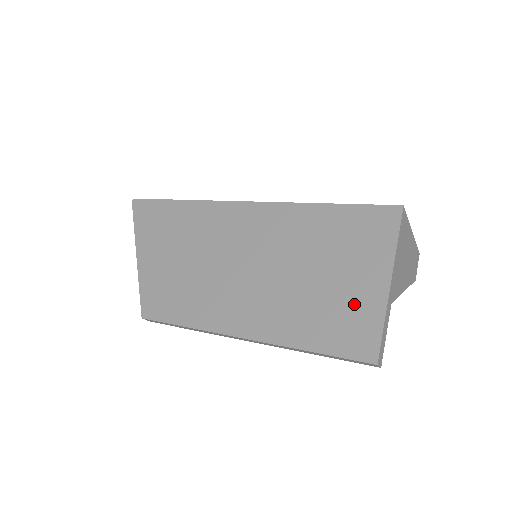
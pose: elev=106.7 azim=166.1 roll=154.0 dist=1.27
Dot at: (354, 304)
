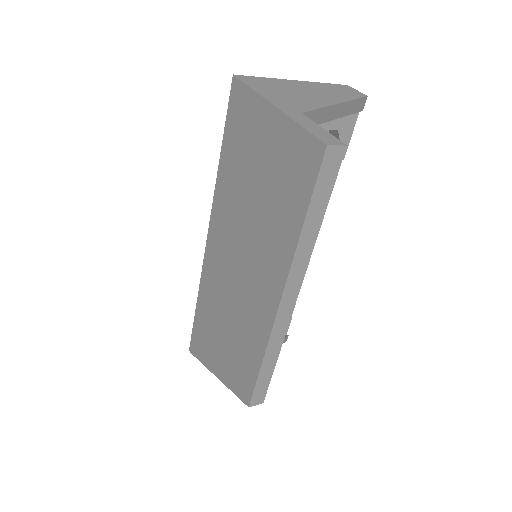
Dot at: (279, 155)
